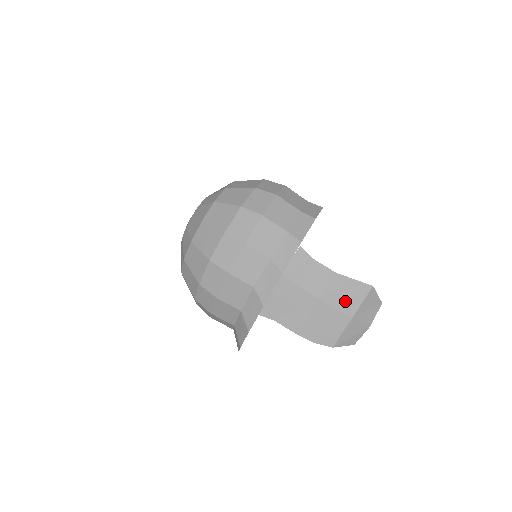
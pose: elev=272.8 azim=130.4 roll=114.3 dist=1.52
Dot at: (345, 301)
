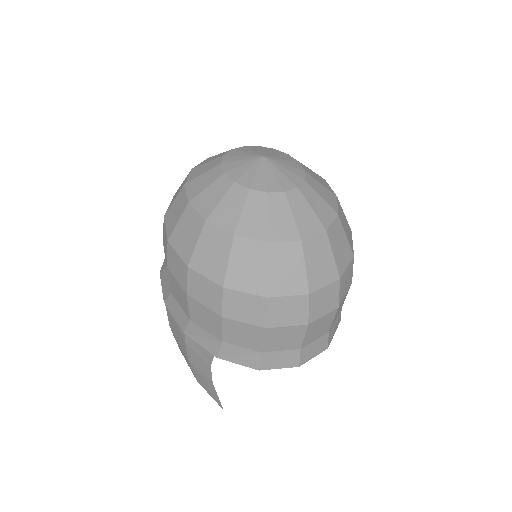
Dot at: (202, 381)
